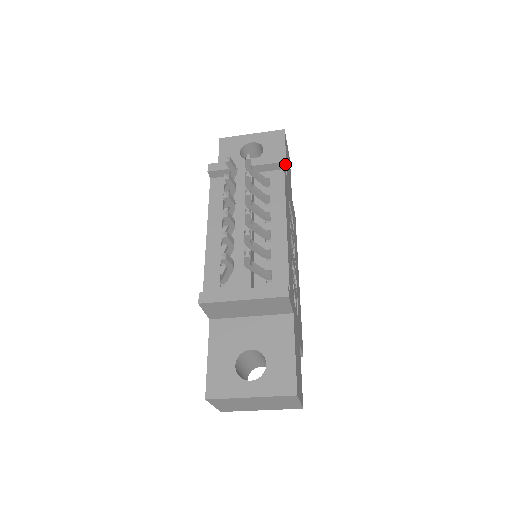
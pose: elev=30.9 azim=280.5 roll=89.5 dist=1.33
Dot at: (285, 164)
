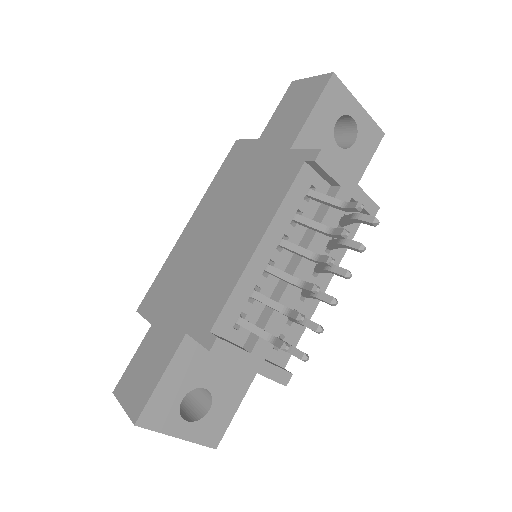
Dot at: occluded
